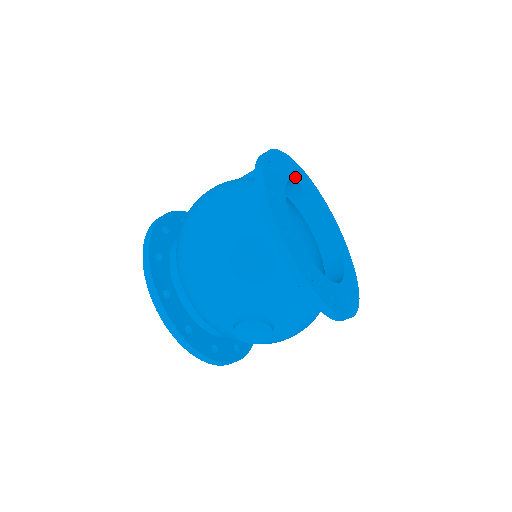
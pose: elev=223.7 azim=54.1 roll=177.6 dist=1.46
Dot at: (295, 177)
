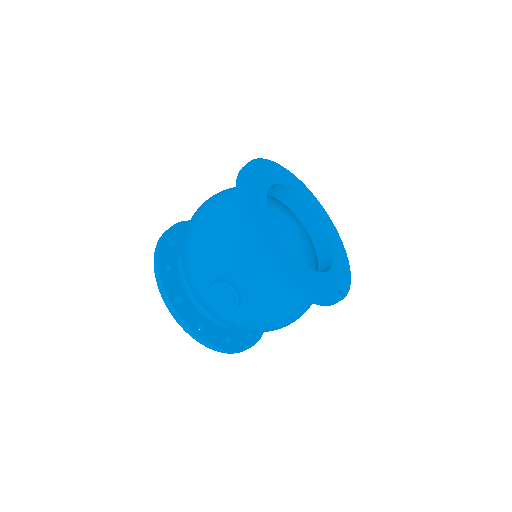
Dot at: (294, 188)
